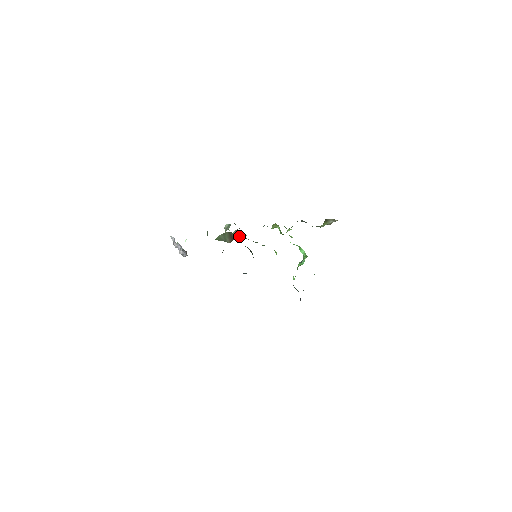
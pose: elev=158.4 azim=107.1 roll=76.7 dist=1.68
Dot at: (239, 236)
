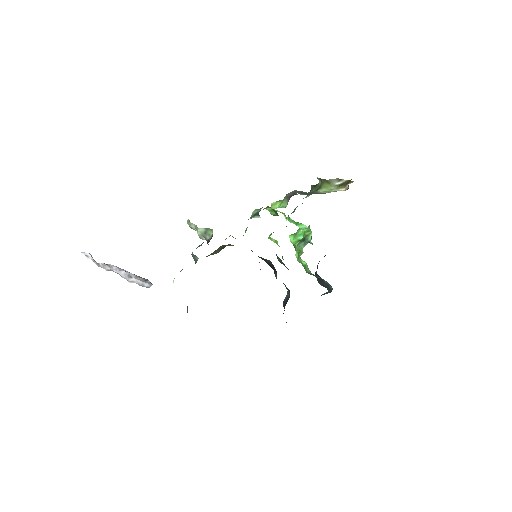
Dot at: occluded
